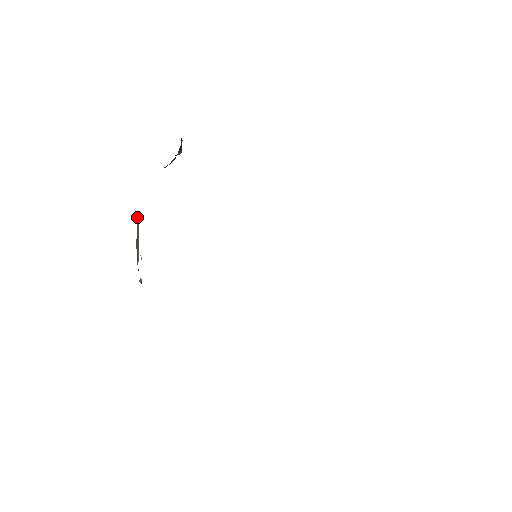
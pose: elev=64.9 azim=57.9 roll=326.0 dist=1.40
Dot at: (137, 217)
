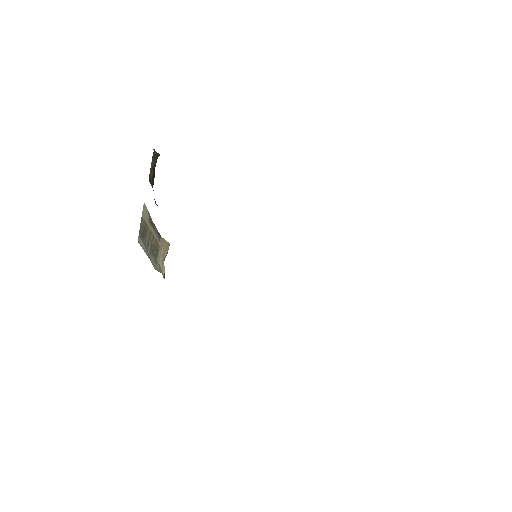
Dot at: (141, 233)
